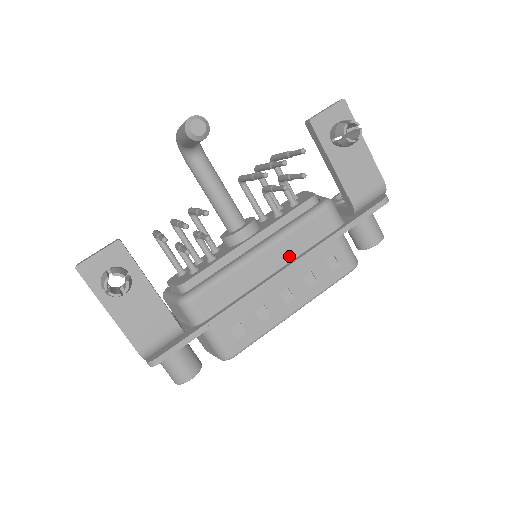
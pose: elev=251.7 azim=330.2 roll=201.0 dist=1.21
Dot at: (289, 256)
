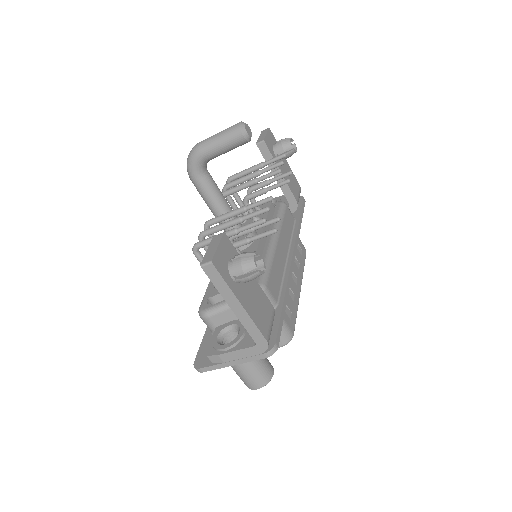
Dot at: (287, 243)
